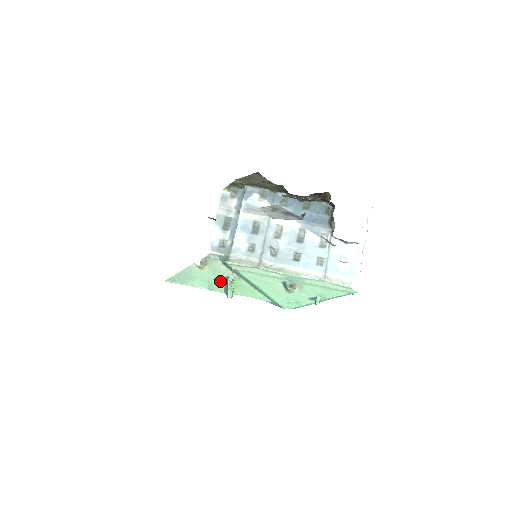
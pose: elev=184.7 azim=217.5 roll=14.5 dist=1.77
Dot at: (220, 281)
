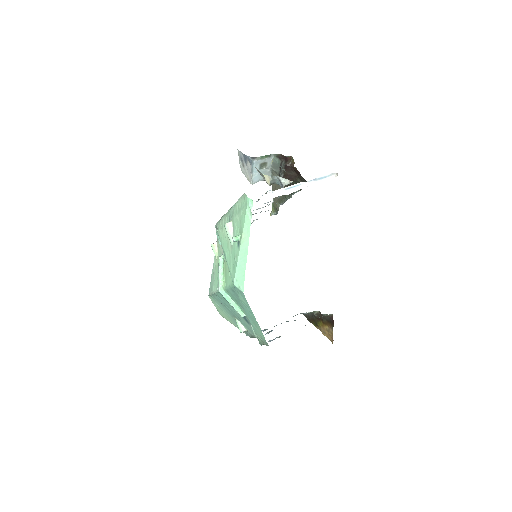
Dot at: occluded
